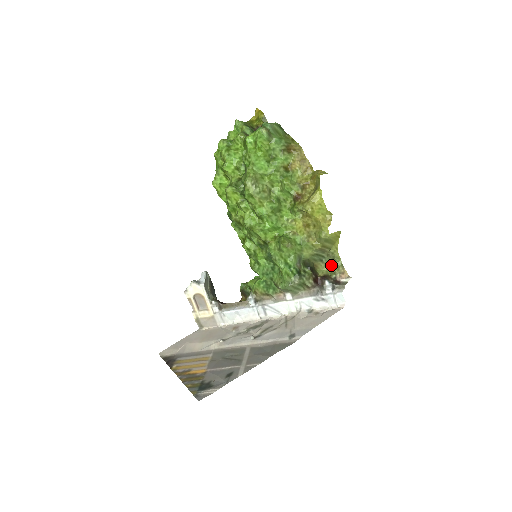
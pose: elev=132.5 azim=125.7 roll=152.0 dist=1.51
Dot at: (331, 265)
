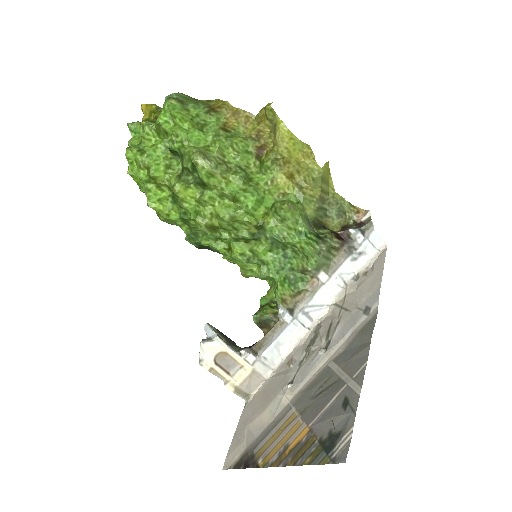
Dot at: (339, 214)
